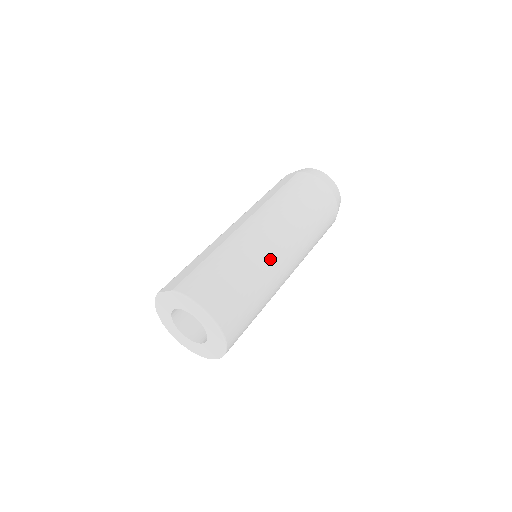
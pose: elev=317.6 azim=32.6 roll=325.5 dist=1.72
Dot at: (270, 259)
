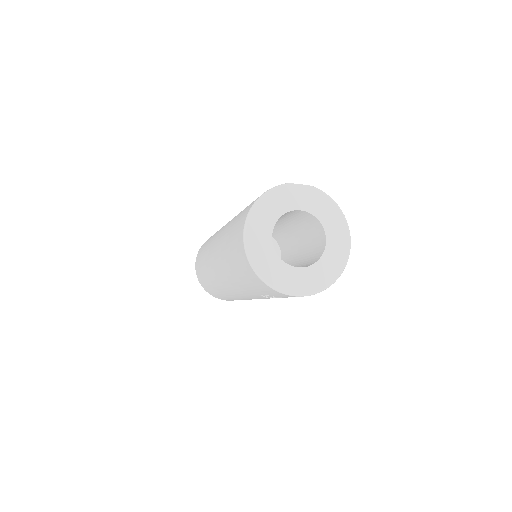
Dot at: occluded
